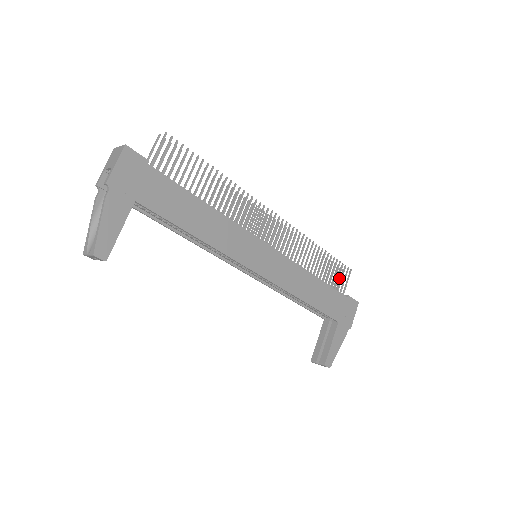
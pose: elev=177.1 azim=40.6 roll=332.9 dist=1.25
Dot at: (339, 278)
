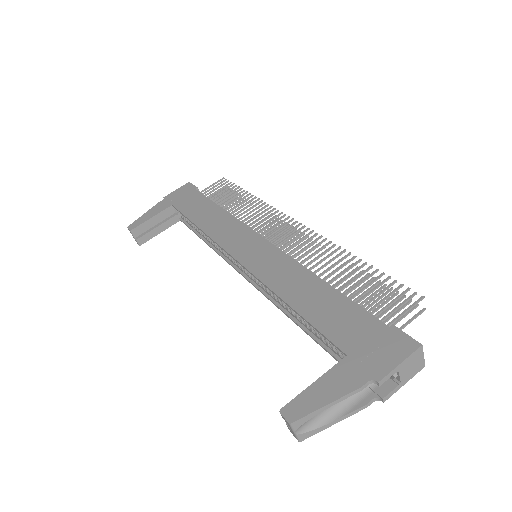
Dot at: (410, 320)
